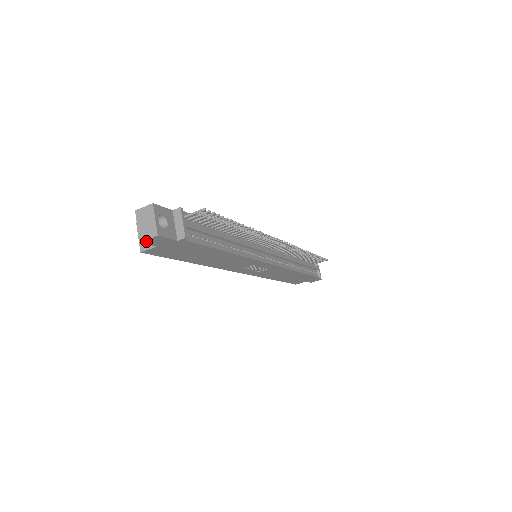
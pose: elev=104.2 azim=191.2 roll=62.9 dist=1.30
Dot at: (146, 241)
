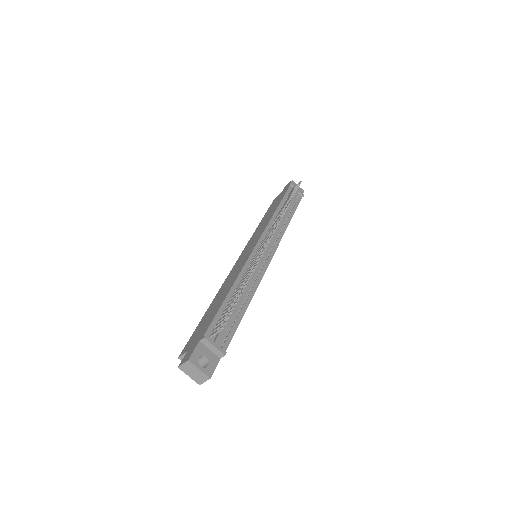
Dot at: (203, 381)
